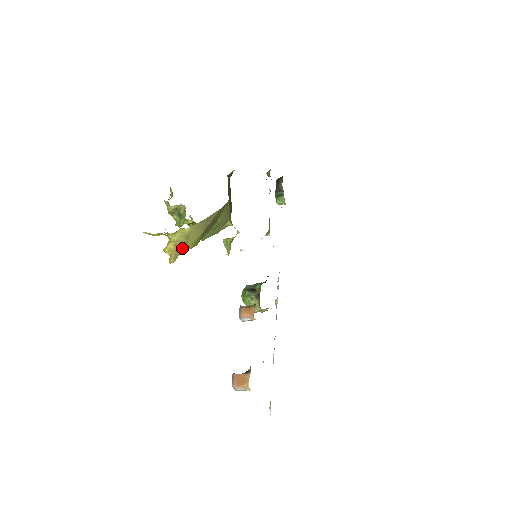
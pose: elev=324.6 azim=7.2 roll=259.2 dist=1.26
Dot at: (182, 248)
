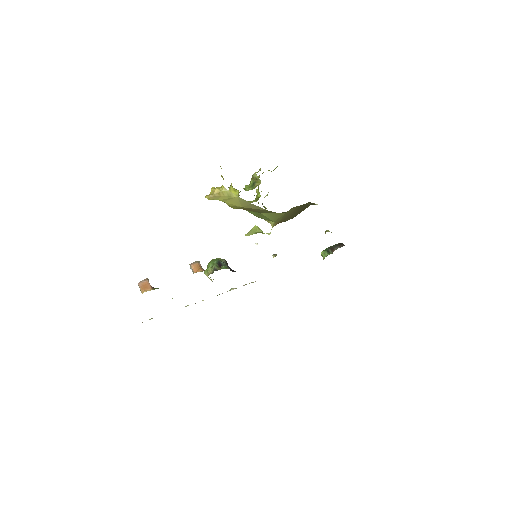
Dot at: (221, 199)
